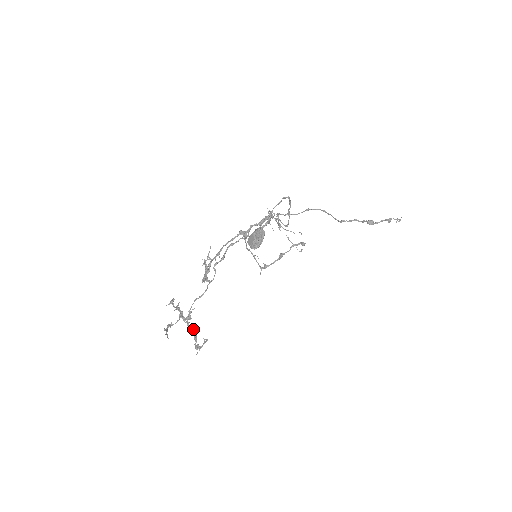
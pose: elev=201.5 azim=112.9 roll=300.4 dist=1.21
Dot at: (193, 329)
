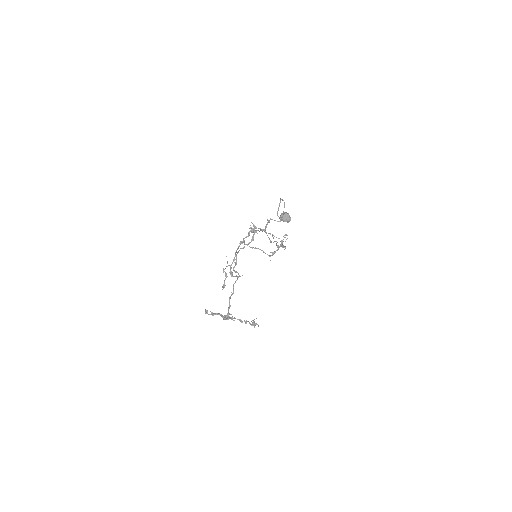
Dot at: (238, 319)
